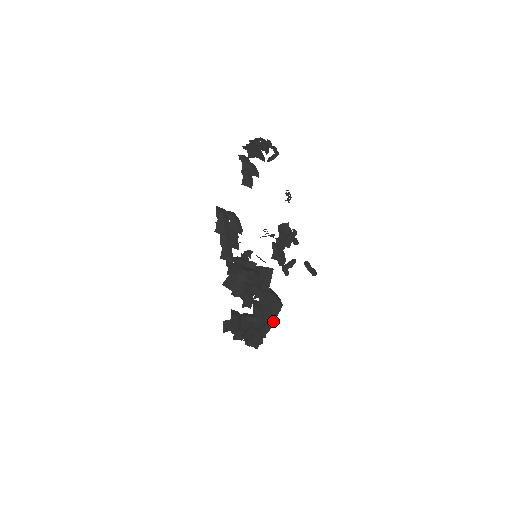
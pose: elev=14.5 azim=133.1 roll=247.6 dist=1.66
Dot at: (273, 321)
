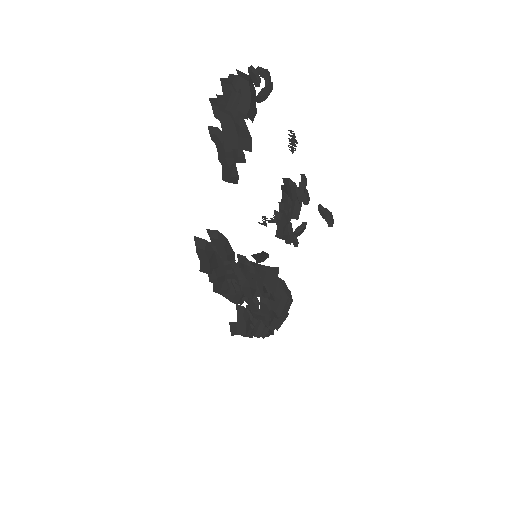
Dot at: (283, 318)
